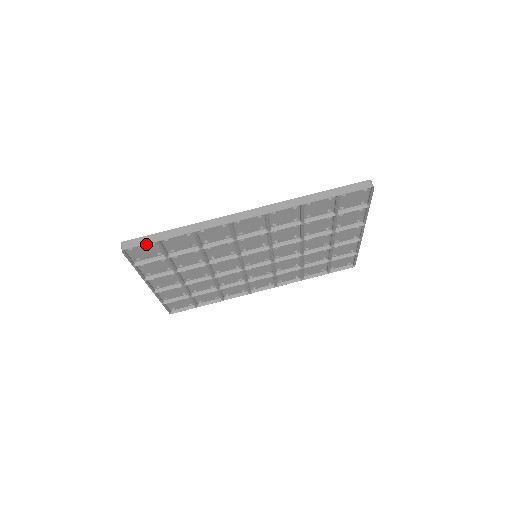
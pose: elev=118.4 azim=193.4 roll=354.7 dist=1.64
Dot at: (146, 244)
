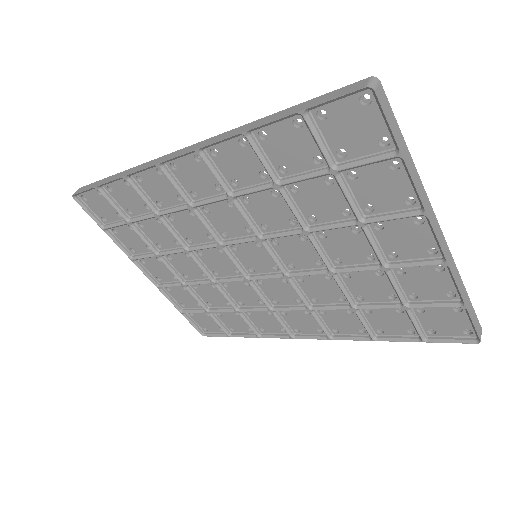
Dot at: (96, 193)
